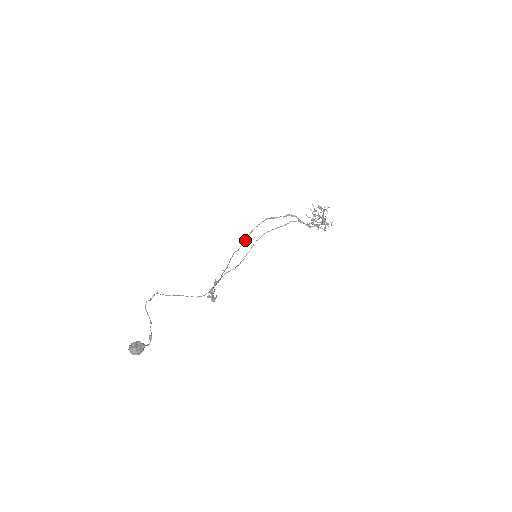
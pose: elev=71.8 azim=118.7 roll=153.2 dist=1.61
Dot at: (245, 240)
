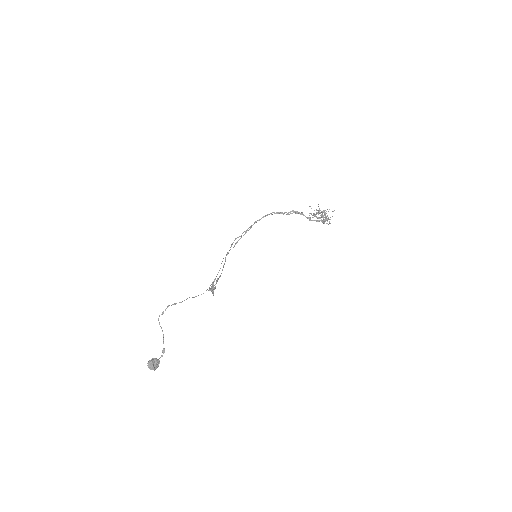
Dot at: occluded
